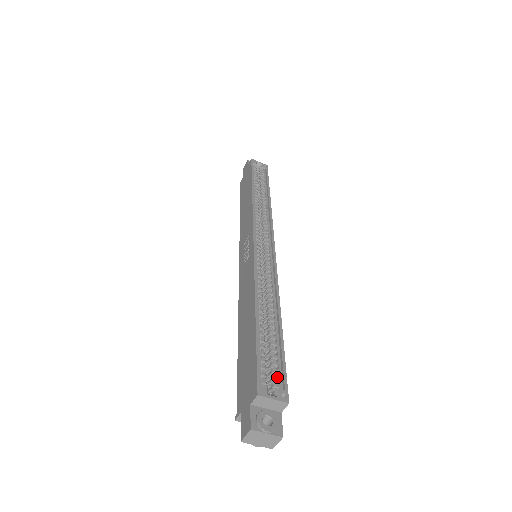
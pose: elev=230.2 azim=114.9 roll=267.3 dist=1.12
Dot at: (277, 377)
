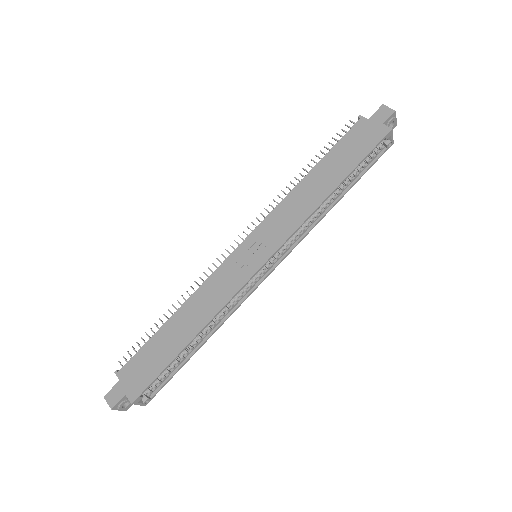
Dot at: (156, 387)
